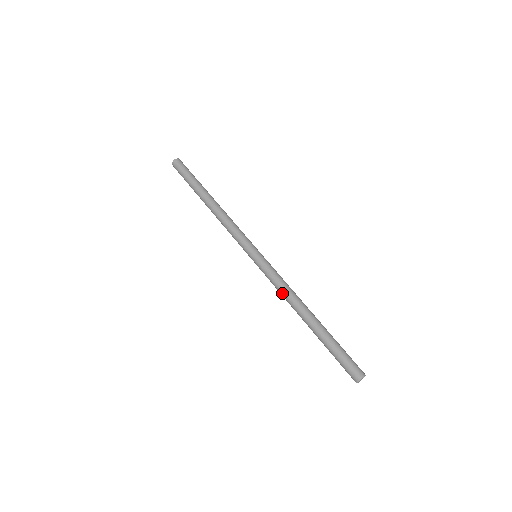
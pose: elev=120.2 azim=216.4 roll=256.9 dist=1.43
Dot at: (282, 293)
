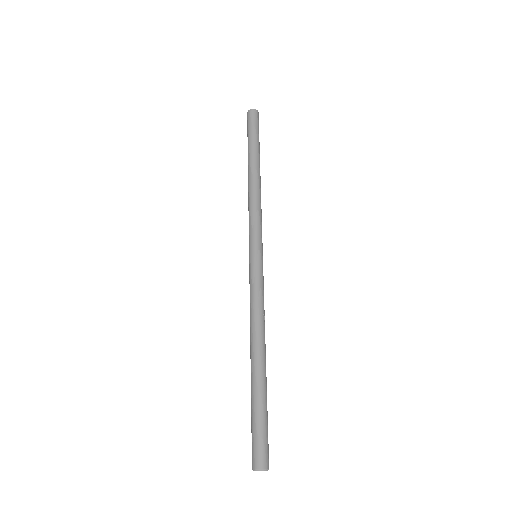
Dot at: (250, 314)
